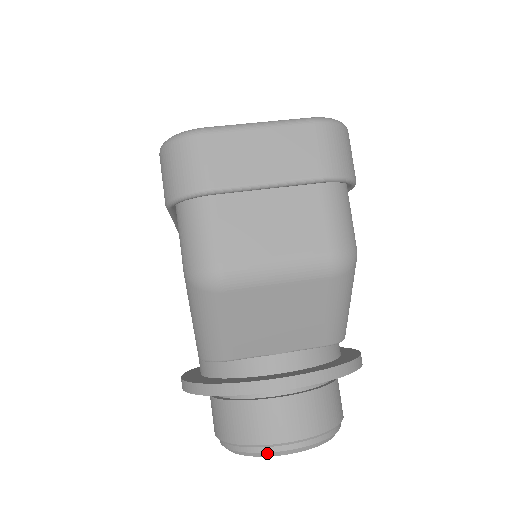
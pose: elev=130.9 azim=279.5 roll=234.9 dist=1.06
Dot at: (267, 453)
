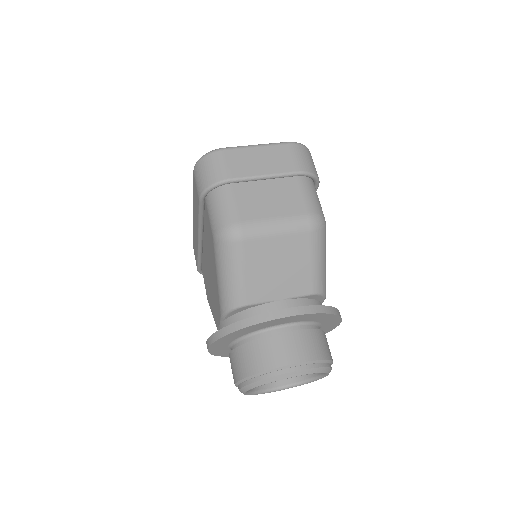
Dot at: (278, 376)
